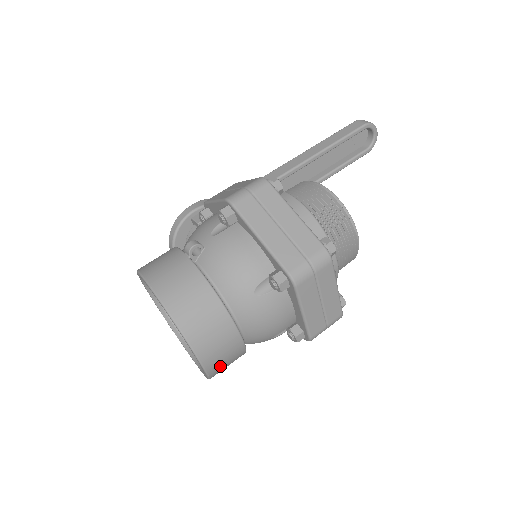
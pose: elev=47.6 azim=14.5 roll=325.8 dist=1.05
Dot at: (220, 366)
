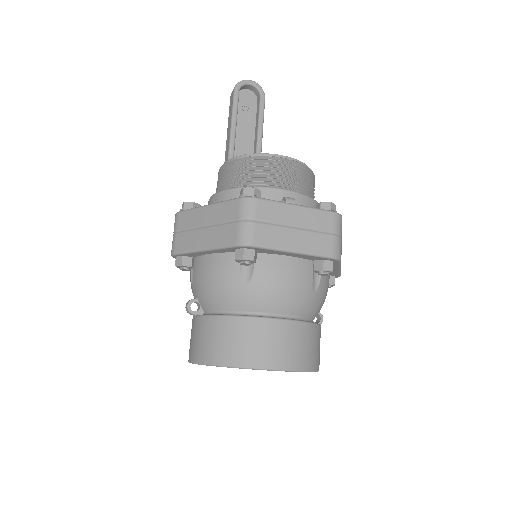
Dot at: (298, 355)
